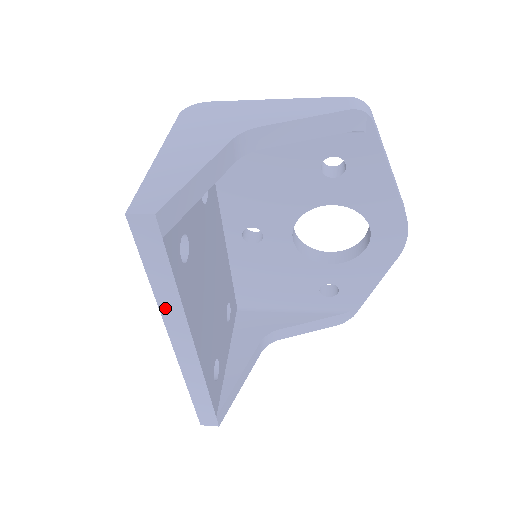
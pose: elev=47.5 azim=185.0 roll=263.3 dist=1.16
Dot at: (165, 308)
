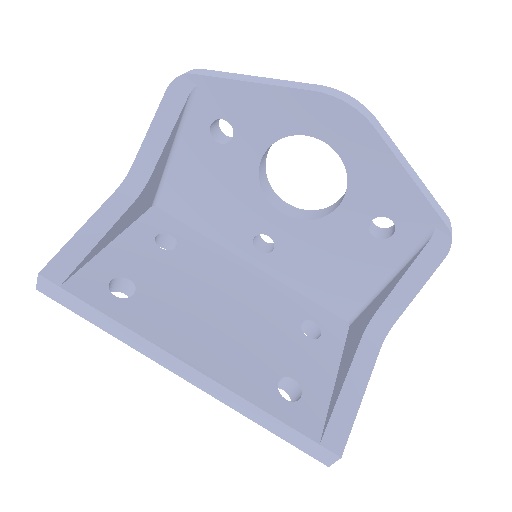
Dot at: (132, 343)
